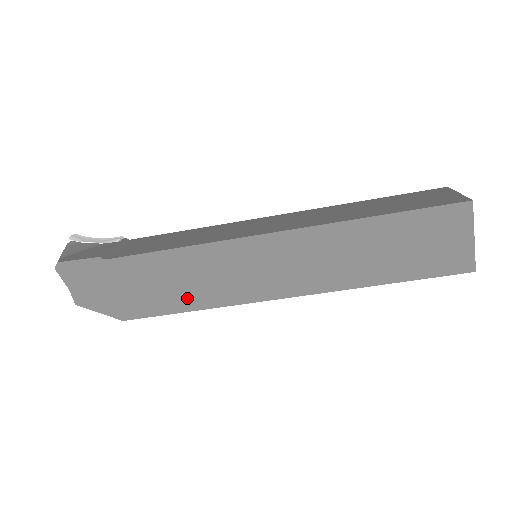
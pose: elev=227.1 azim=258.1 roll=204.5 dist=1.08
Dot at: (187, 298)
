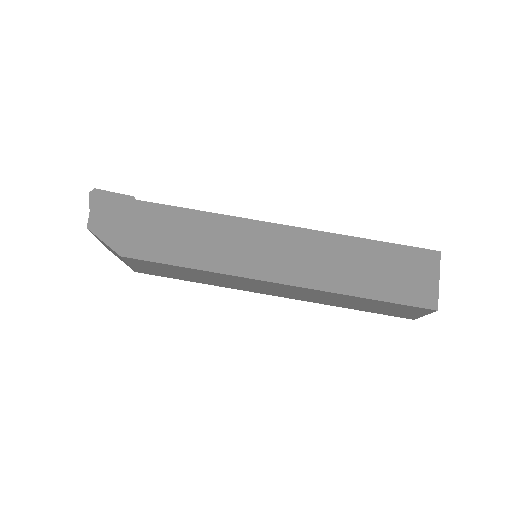
Dot at: (189, 255)
